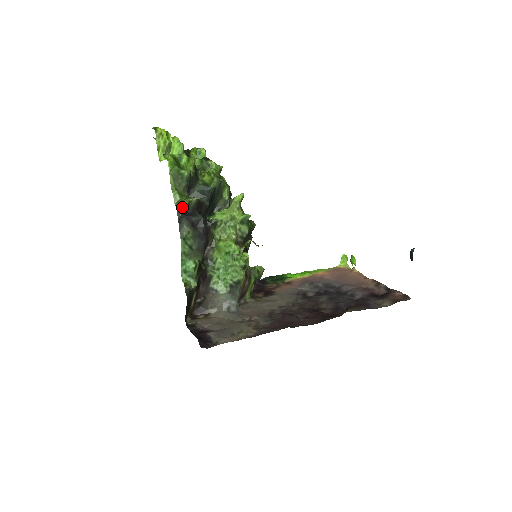
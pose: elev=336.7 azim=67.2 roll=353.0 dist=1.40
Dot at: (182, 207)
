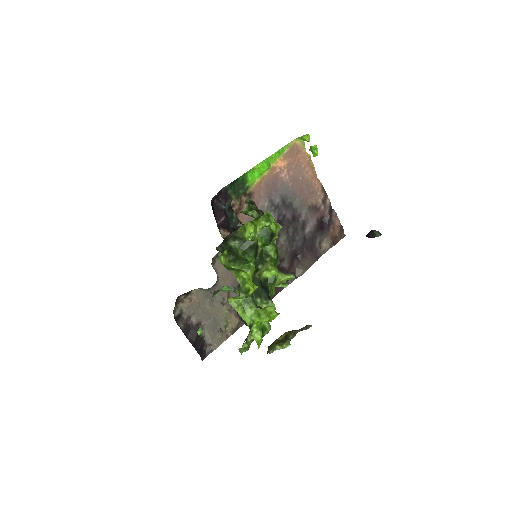
Dot at: occluded
